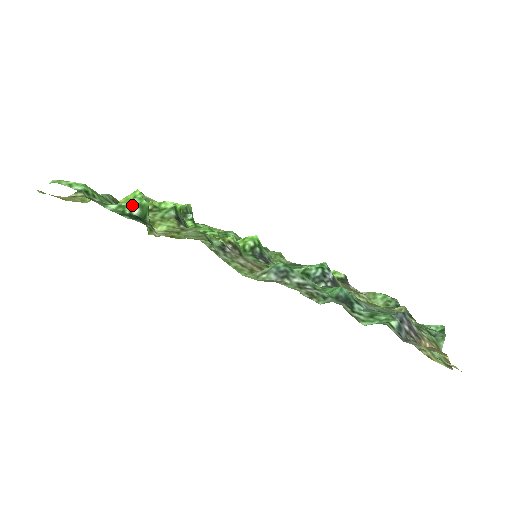
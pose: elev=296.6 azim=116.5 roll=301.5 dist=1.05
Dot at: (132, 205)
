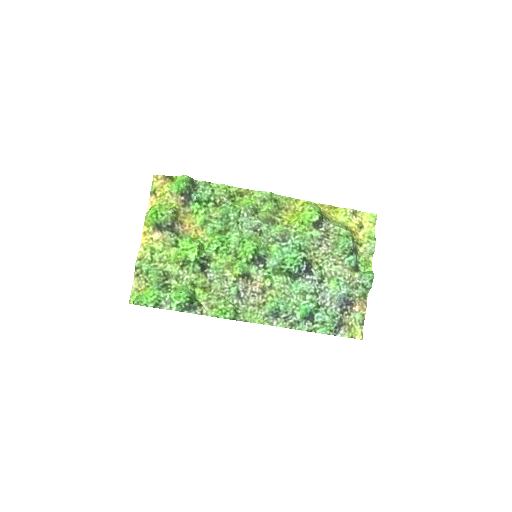
Dot at: (183, 303)
